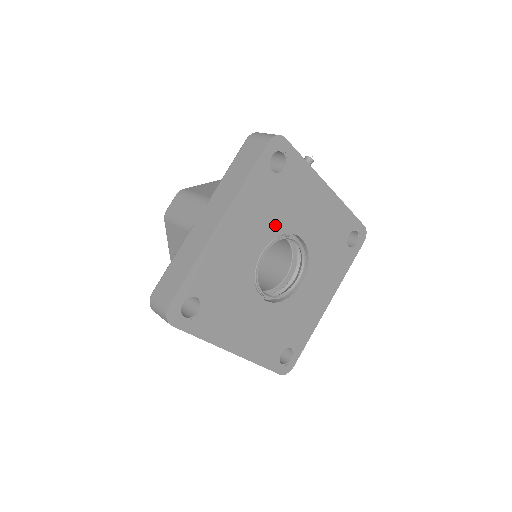
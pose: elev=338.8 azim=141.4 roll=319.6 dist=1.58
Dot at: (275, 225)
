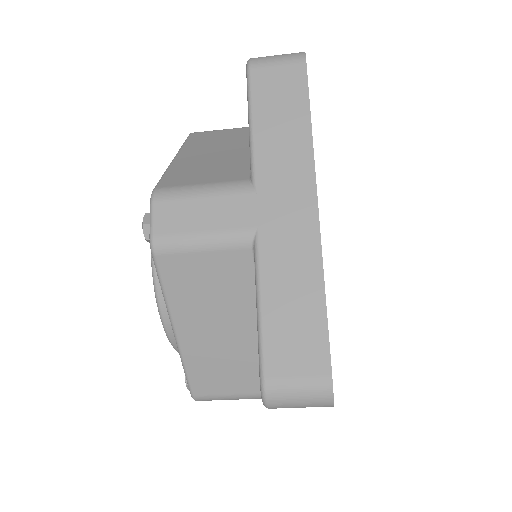
Dot at: occluded
